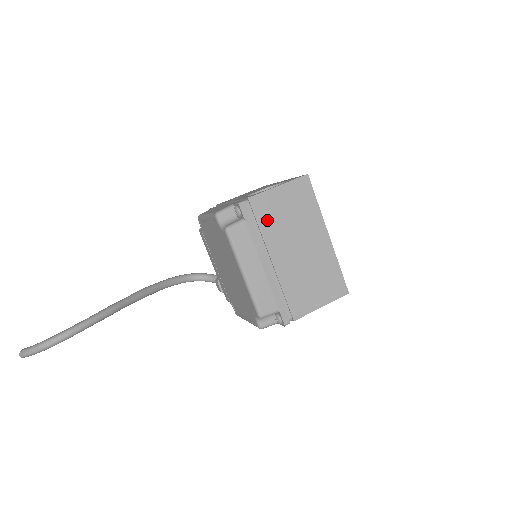
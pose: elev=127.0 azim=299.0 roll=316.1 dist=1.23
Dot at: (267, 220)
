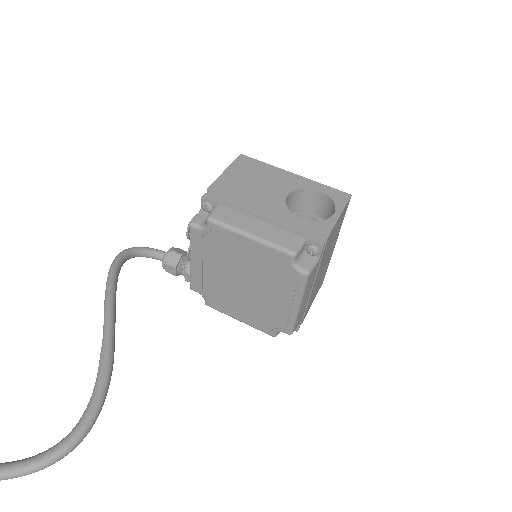
Dot at: (325, 251)
